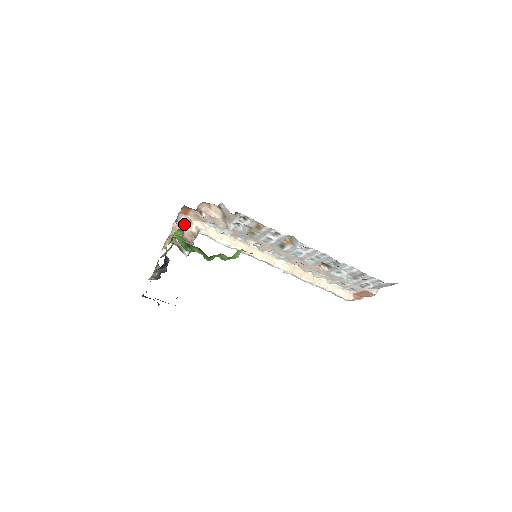
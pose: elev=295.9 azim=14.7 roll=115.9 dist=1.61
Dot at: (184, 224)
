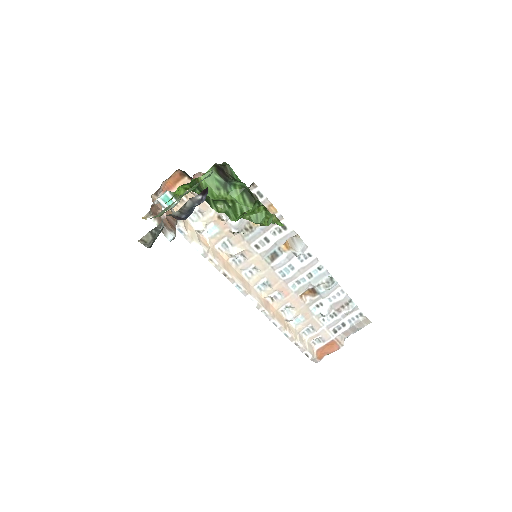
Dot at: occluded
